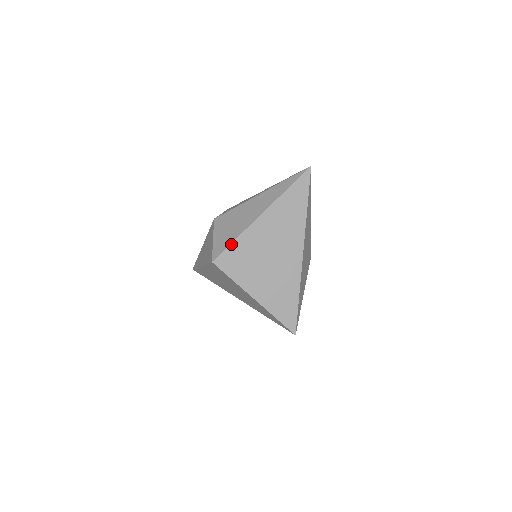
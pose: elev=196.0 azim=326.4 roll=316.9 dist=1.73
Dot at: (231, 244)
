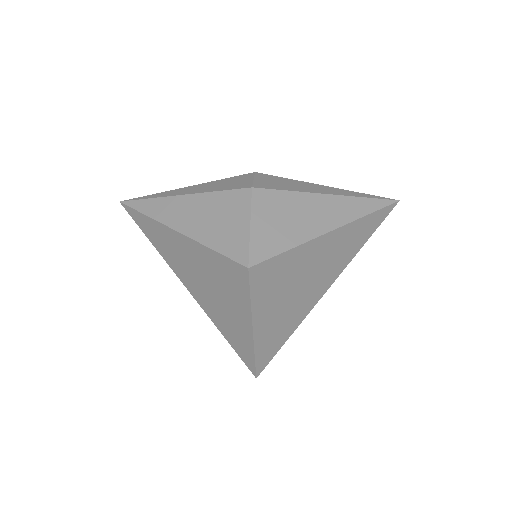
Dot at: (282, 253)
